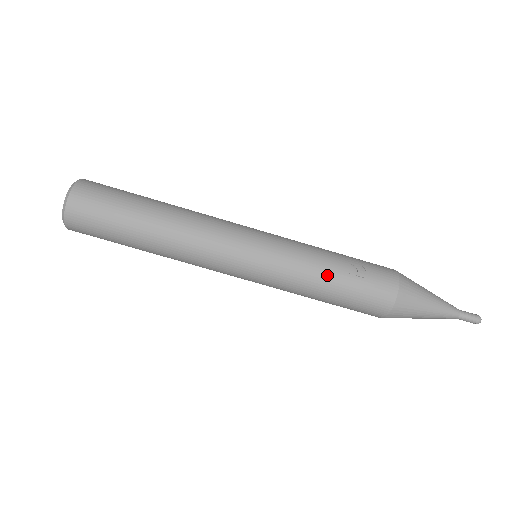
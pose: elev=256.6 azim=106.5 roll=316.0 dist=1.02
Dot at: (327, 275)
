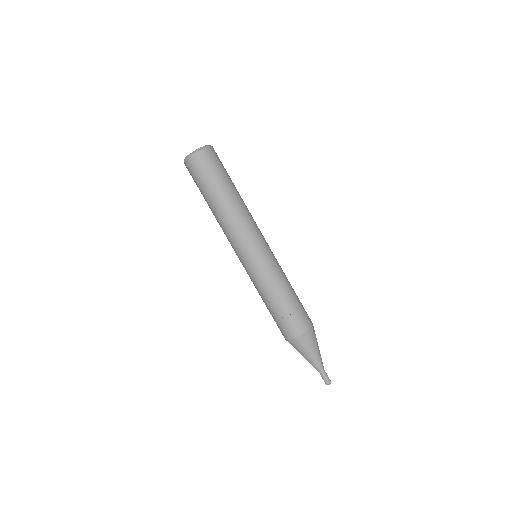
Dot at: (269, 300)
